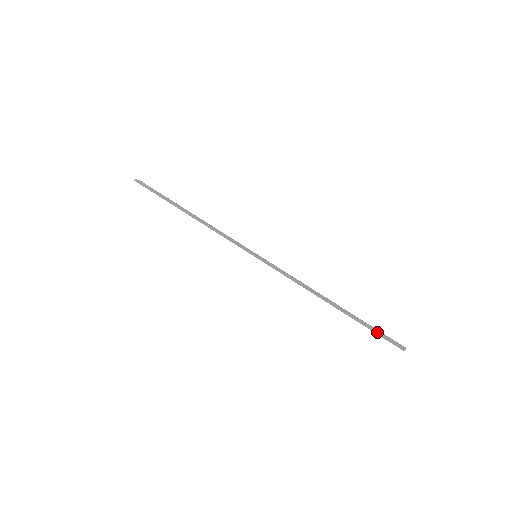
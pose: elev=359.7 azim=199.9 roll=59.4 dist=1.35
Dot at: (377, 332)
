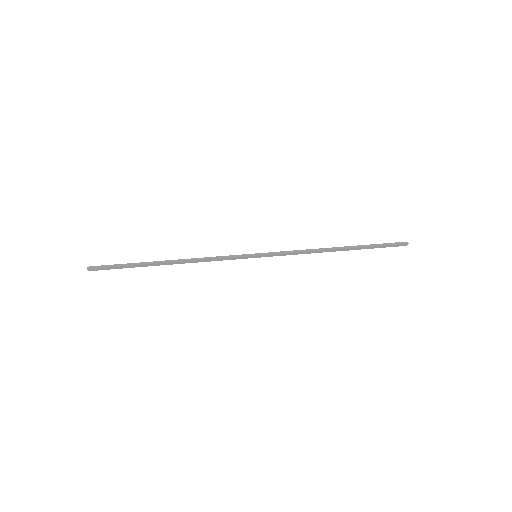
Dot at: (383, 244)
